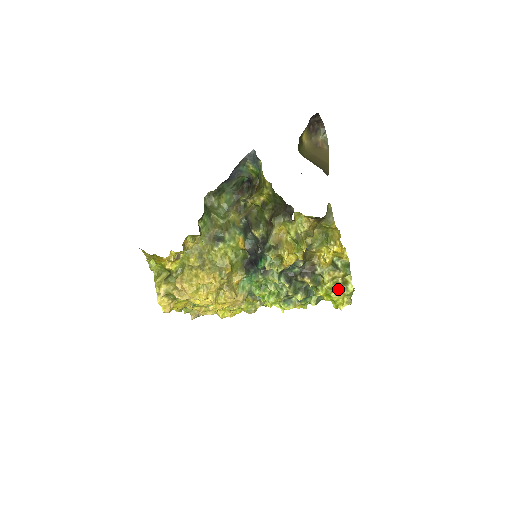
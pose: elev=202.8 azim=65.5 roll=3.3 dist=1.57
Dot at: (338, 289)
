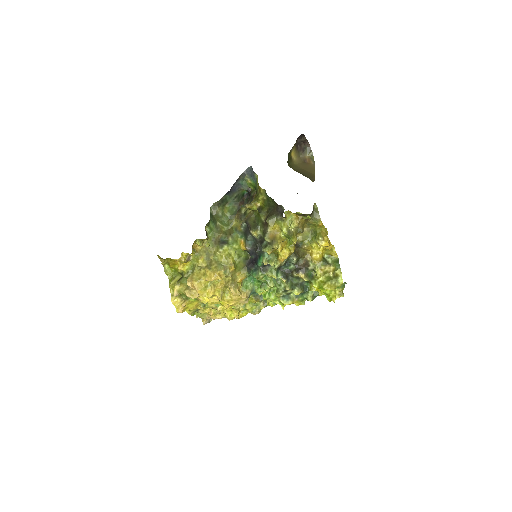
Dot at: (330, 282)
